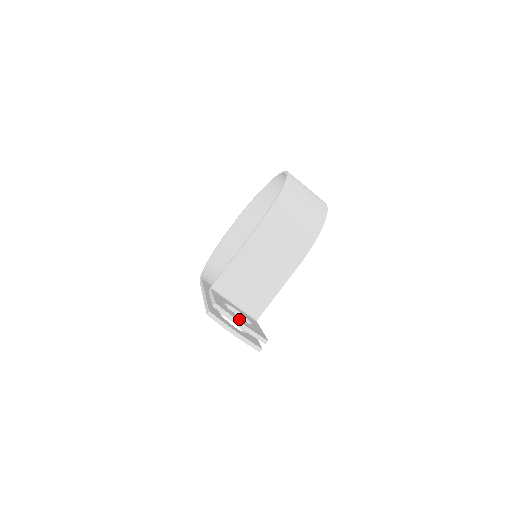
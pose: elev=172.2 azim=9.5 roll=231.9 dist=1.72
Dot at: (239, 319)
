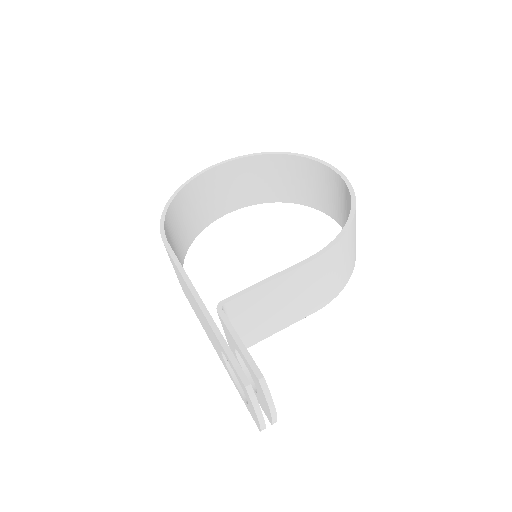
Dot at: occluded
